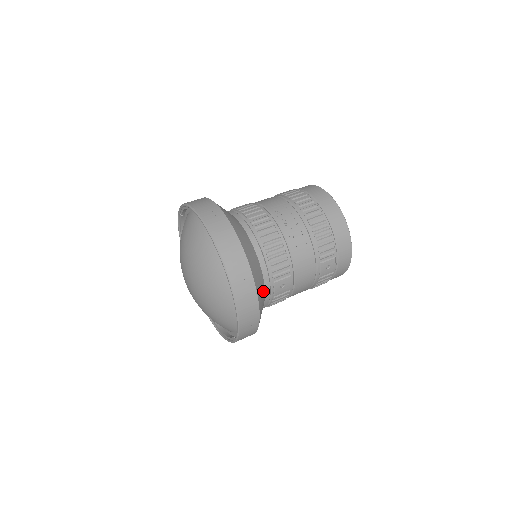
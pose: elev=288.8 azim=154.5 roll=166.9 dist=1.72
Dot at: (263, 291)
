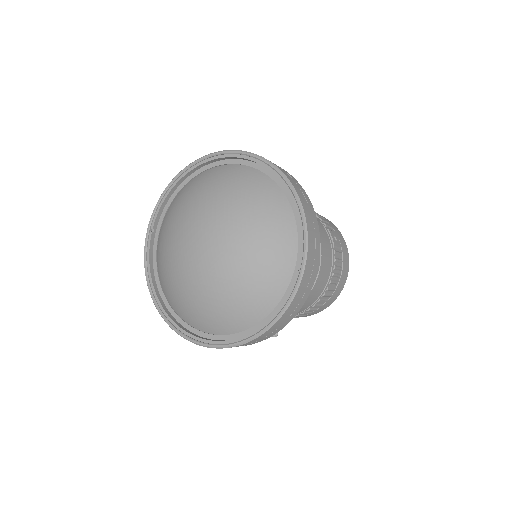
Dot at: occluded
